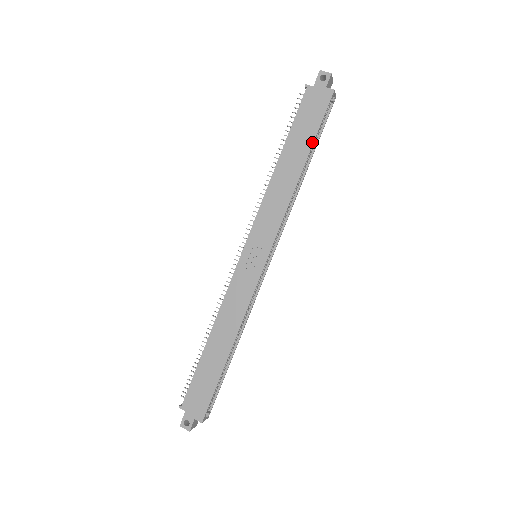
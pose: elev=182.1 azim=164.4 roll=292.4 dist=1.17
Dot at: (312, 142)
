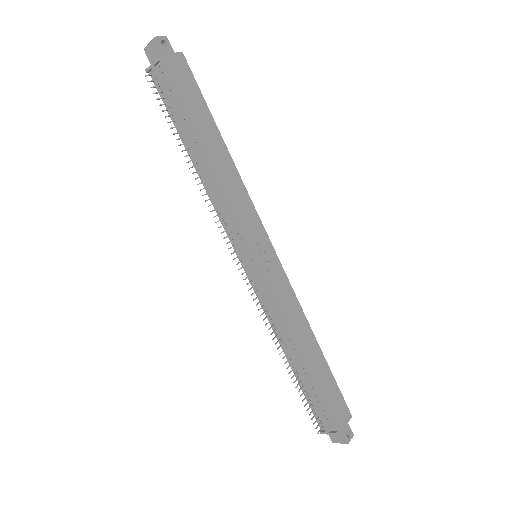
Dot at: (210, 114)
